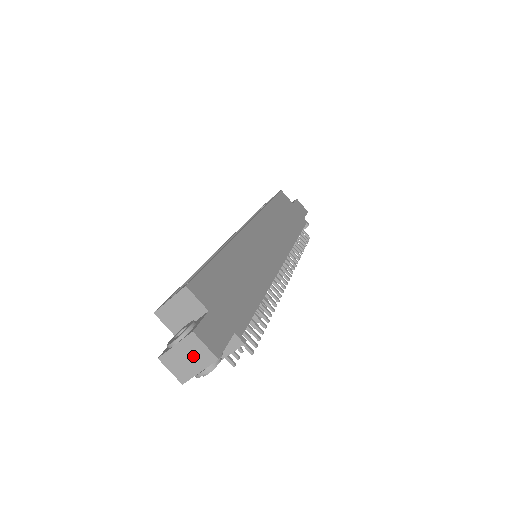
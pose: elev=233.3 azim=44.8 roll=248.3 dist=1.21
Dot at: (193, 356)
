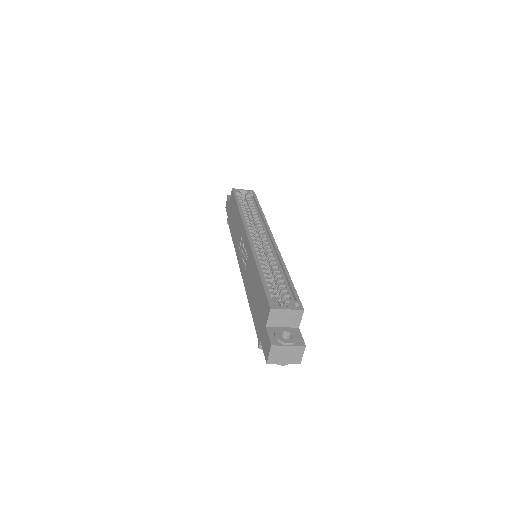
Dot at: (291, 356)
